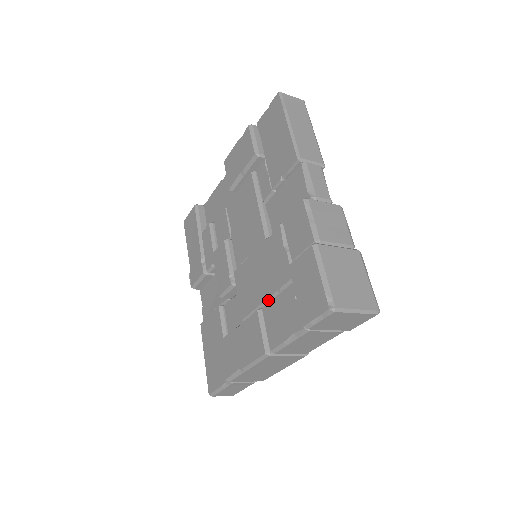
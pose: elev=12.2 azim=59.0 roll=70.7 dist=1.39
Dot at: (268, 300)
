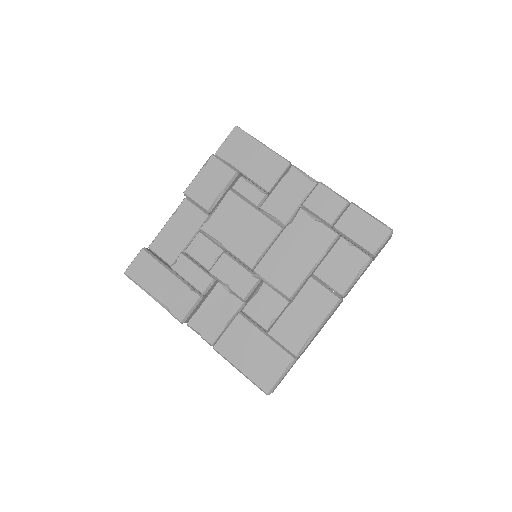
Dot at: (315, 265)
